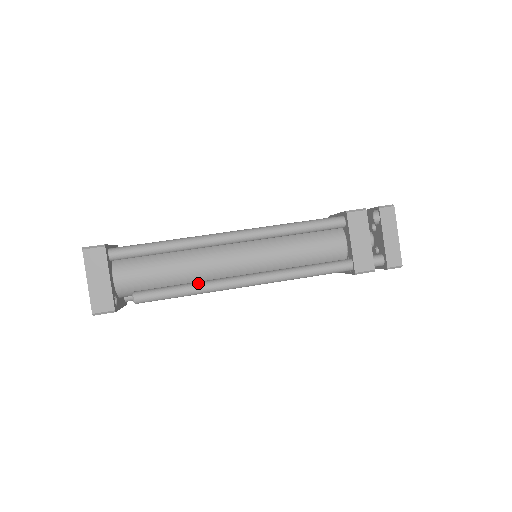
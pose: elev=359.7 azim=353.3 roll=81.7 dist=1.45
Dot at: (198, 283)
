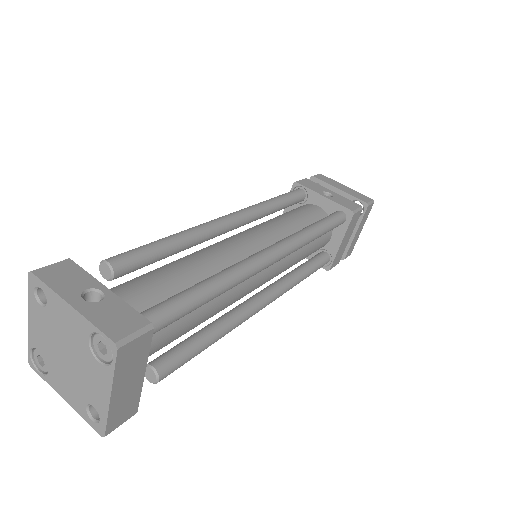
Dot at: (227, 325)
